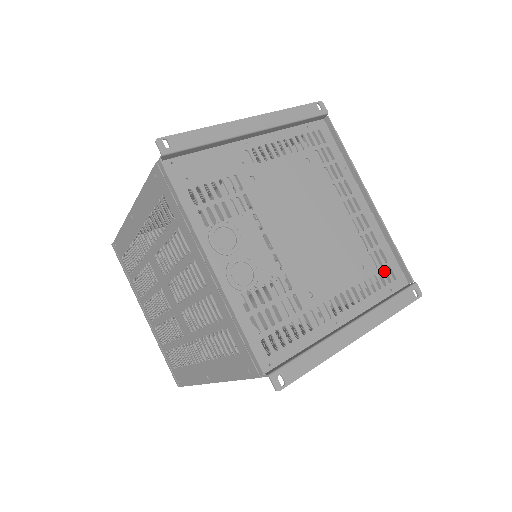
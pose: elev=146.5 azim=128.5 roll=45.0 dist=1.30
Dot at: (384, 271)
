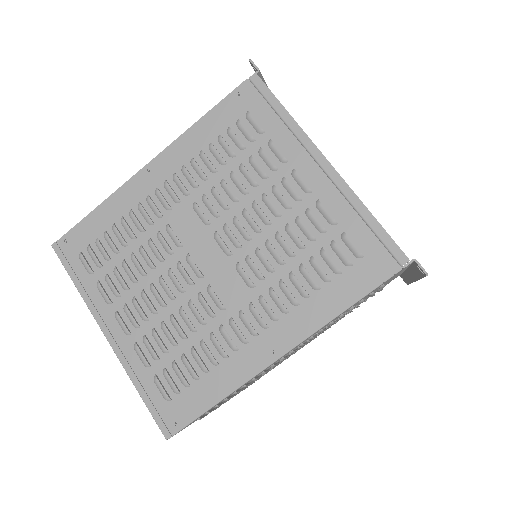
Dot at: occluded
